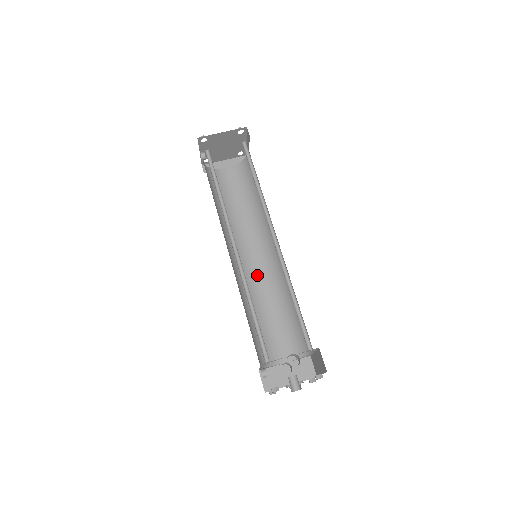
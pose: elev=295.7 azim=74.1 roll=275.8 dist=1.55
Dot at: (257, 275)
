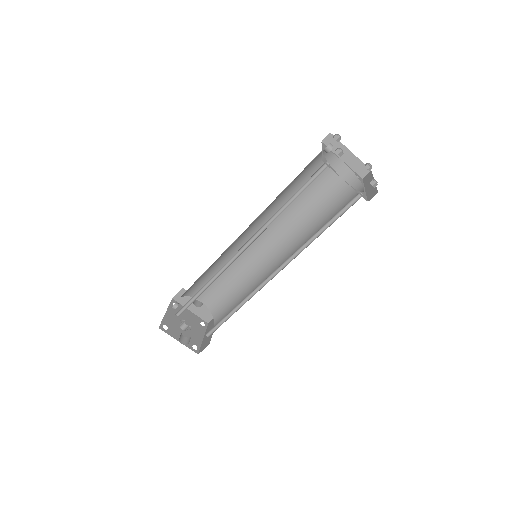
Dot at: (251, 250)
